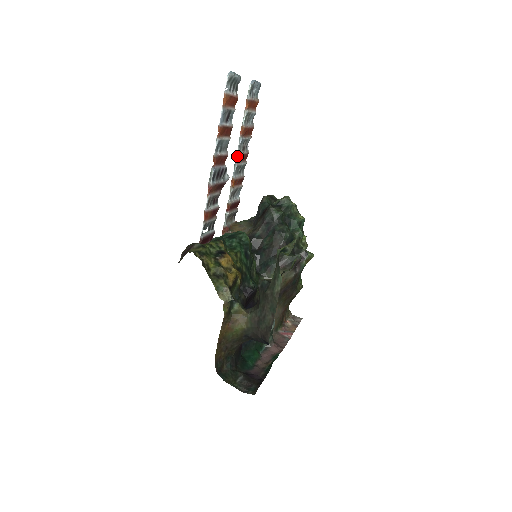
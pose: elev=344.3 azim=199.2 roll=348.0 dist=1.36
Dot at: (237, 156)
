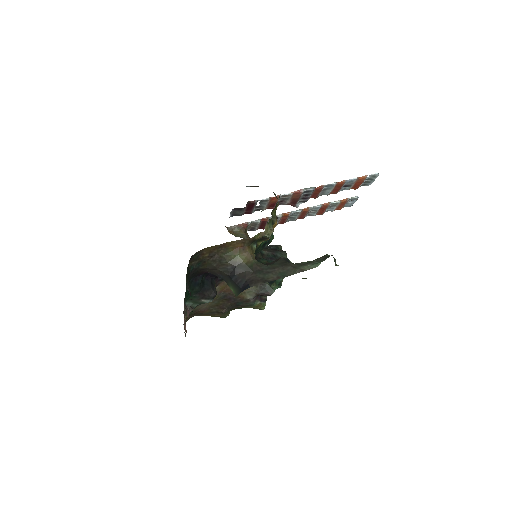
Dot at: (307, 208)
